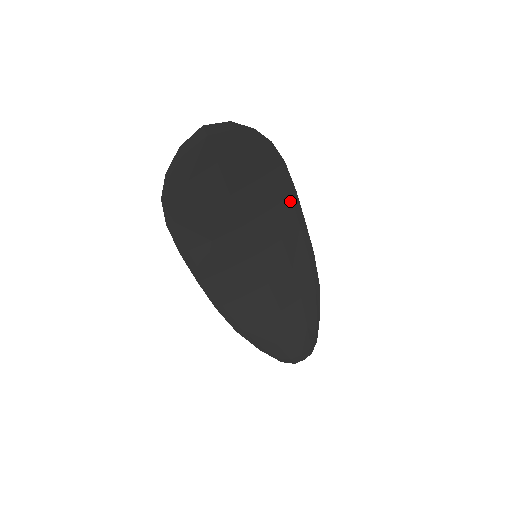
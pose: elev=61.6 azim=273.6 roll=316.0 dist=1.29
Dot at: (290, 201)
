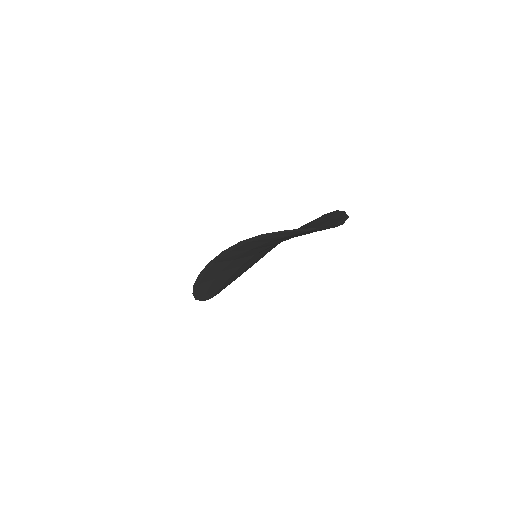
Dot at: occluded
